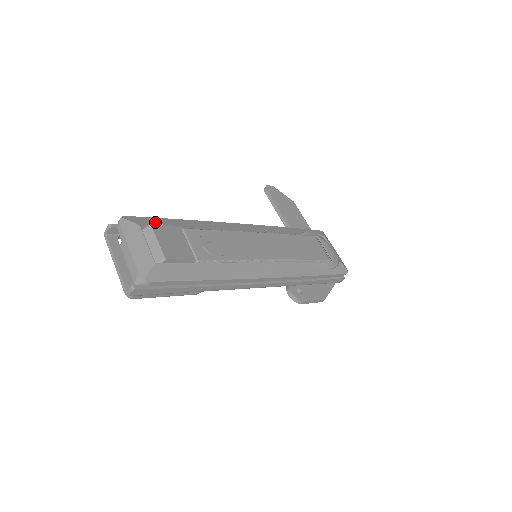
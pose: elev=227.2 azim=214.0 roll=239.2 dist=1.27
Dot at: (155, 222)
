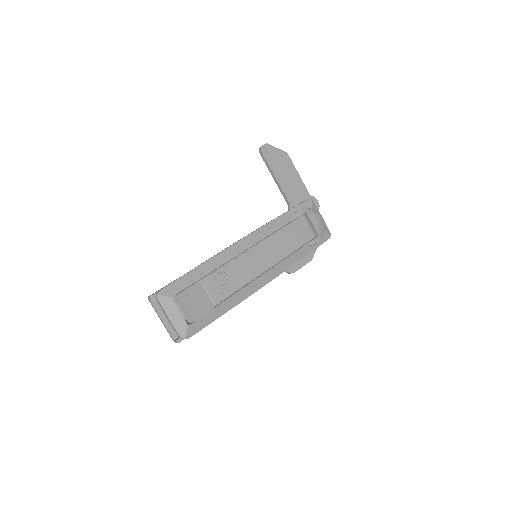
Dot at: (180, 285)
